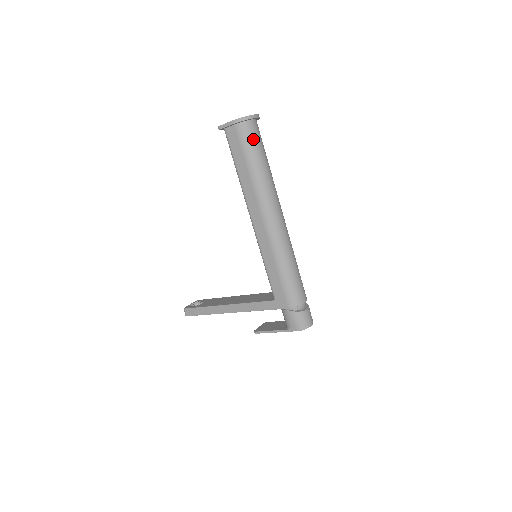
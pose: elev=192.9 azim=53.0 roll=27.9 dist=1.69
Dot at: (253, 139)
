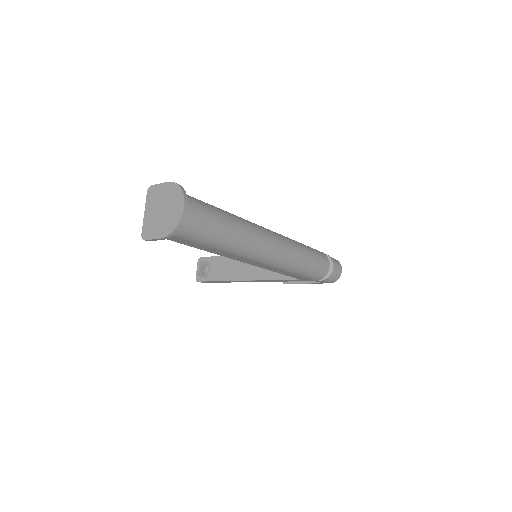
Dot at: (200, 228)
